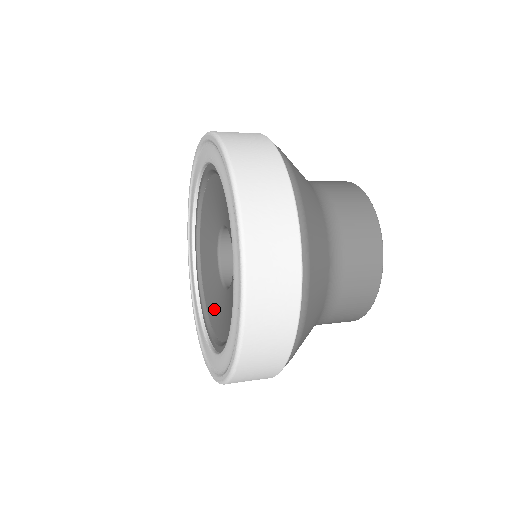
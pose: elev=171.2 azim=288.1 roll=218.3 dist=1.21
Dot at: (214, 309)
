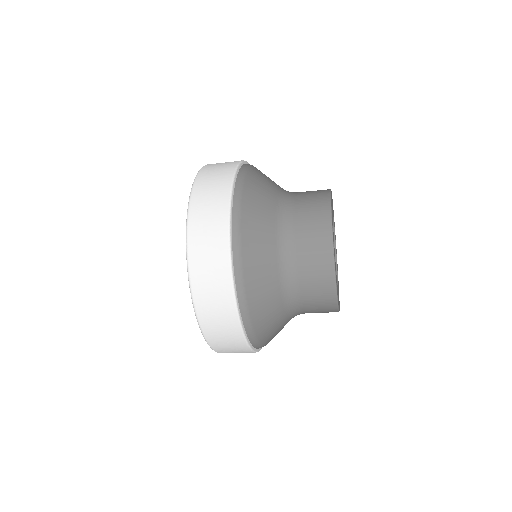
Dot at: occluded
